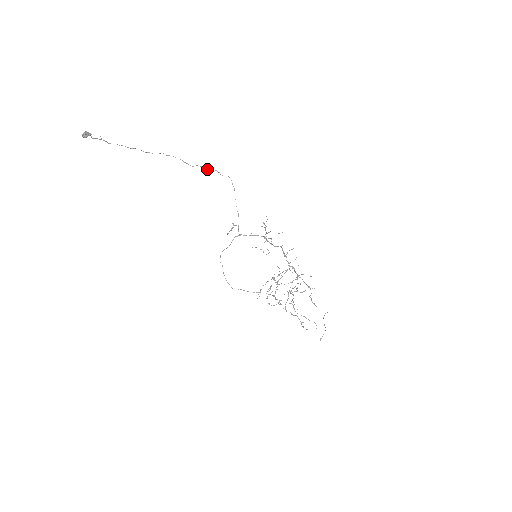
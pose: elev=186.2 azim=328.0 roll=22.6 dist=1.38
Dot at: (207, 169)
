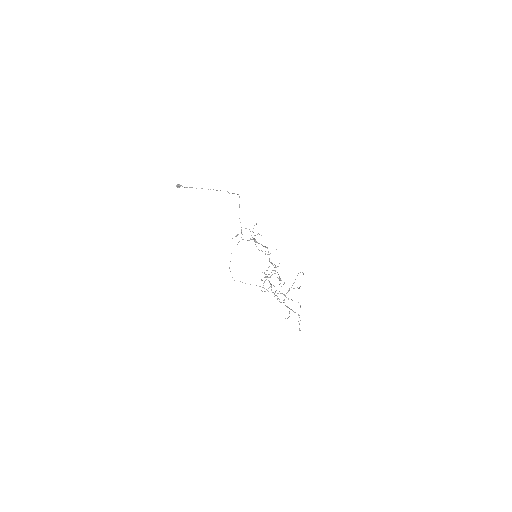
Dot at: occluded
